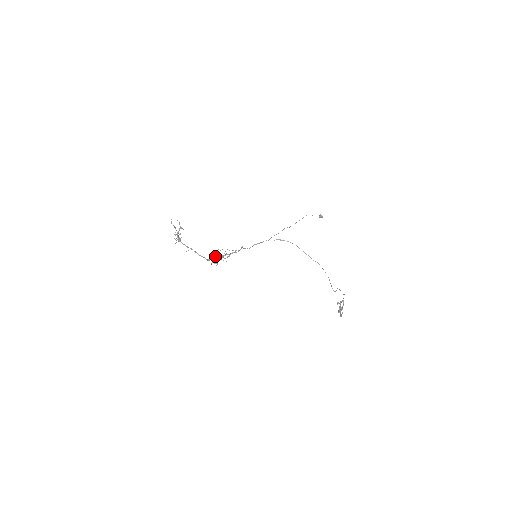
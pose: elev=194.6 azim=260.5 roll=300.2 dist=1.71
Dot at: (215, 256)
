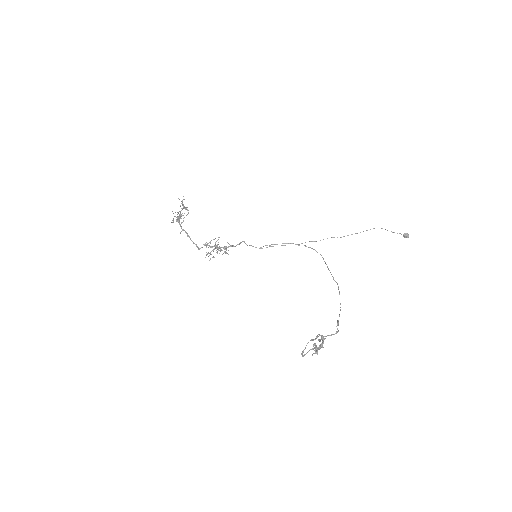
Dot at: (209, 246)
